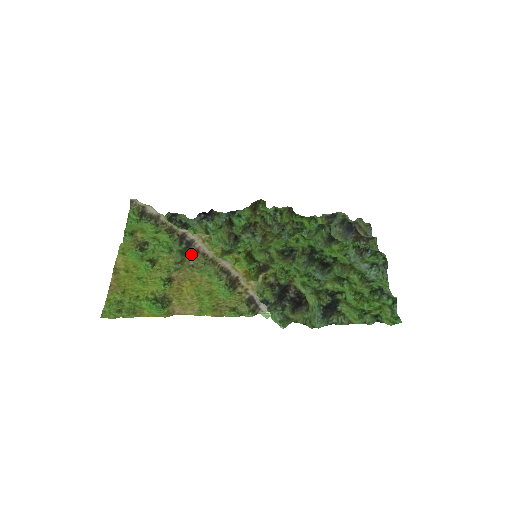
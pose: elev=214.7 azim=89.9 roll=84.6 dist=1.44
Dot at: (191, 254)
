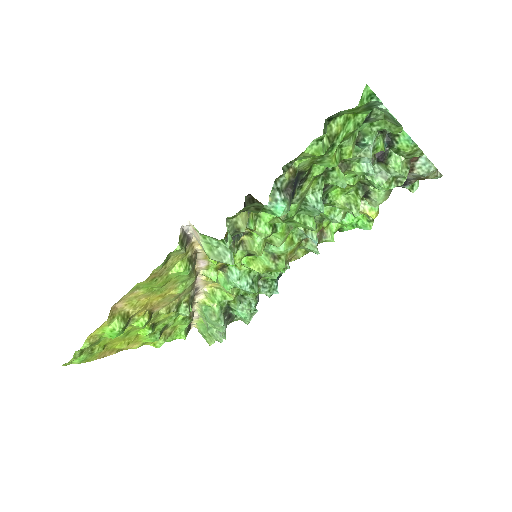
Dot at: (187, 294)
